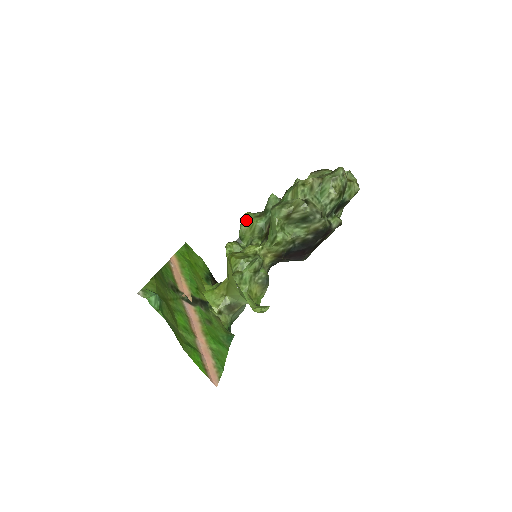
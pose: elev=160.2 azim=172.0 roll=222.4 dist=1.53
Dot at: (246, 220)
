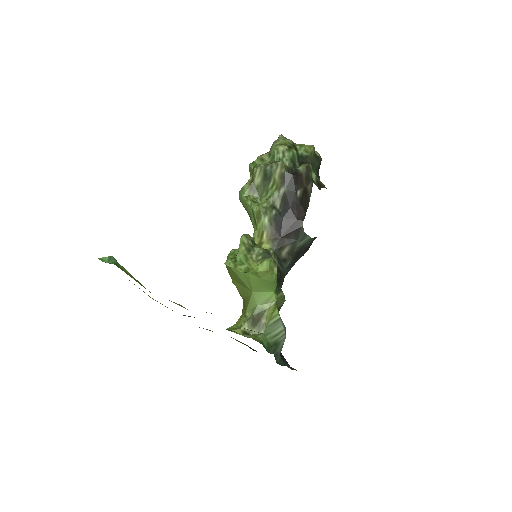
Dot at: occluded
